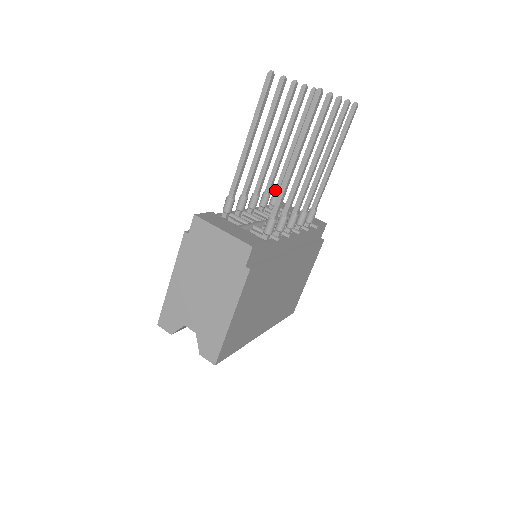
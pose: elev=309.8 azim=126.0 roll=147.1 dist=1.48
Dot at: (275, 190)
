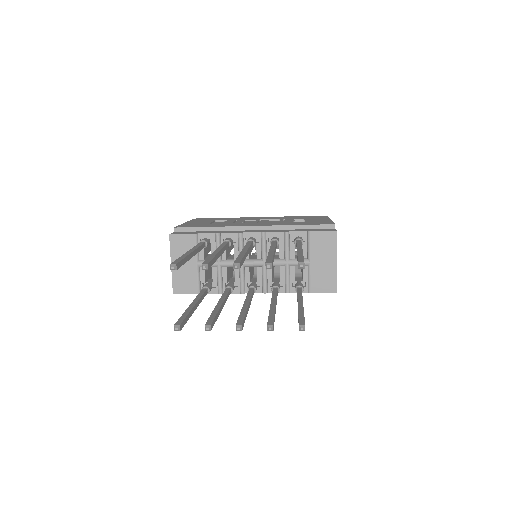
Dot at: occluded
